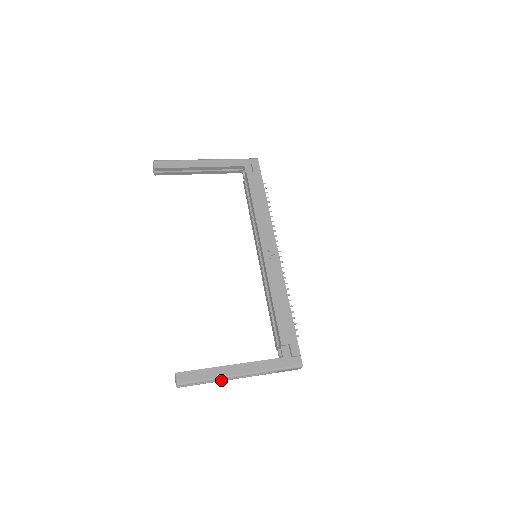
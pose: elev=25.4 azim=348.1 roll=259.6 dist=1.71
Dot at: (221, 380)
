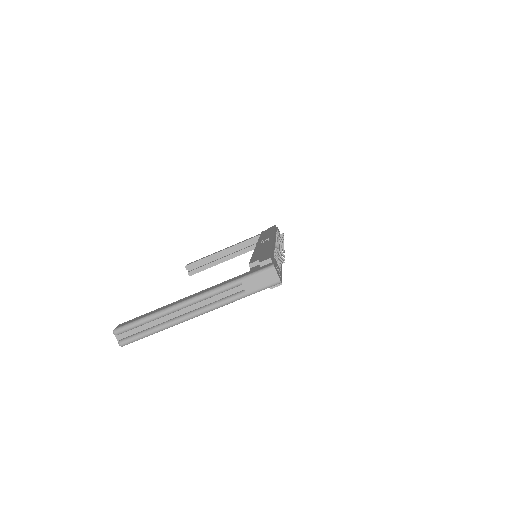
Dot at: (171, 321)
